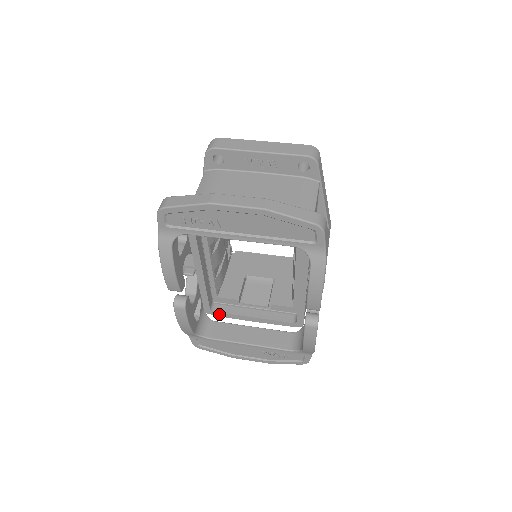
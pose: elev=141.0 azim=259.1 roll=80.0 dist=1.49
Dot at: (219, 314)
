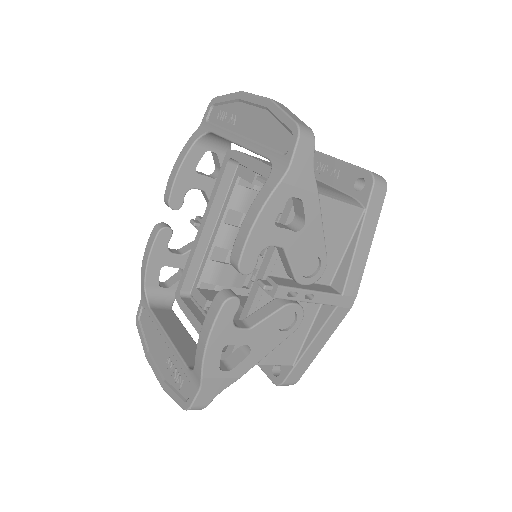
Dot at: (182, 303)
